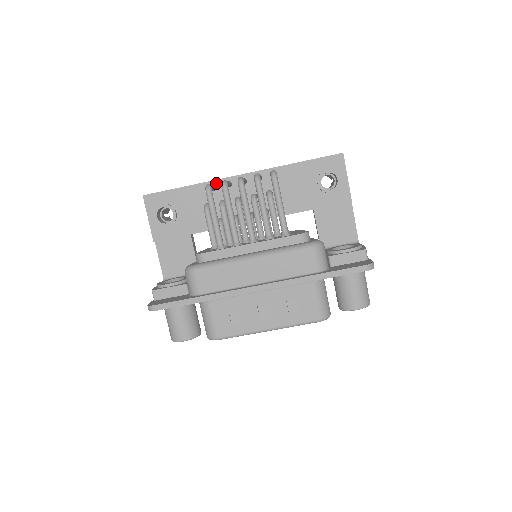
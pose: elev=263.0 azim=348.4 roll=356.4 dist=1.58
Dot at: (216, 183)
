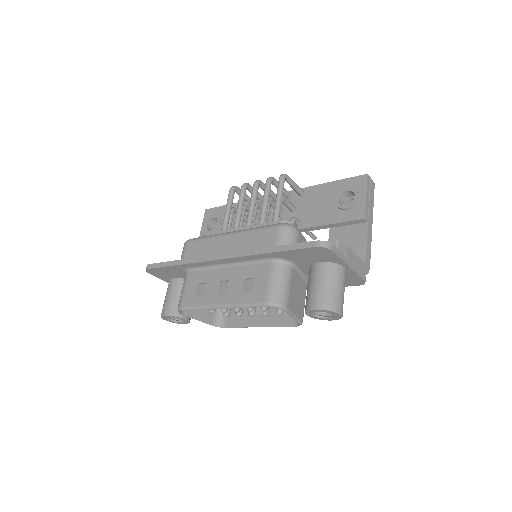
Dot at: (256, 201)
